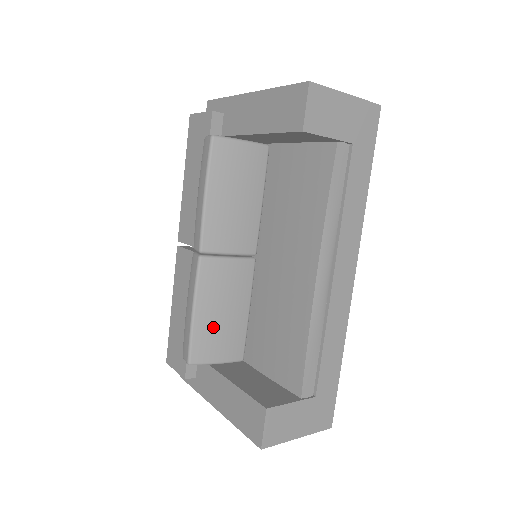
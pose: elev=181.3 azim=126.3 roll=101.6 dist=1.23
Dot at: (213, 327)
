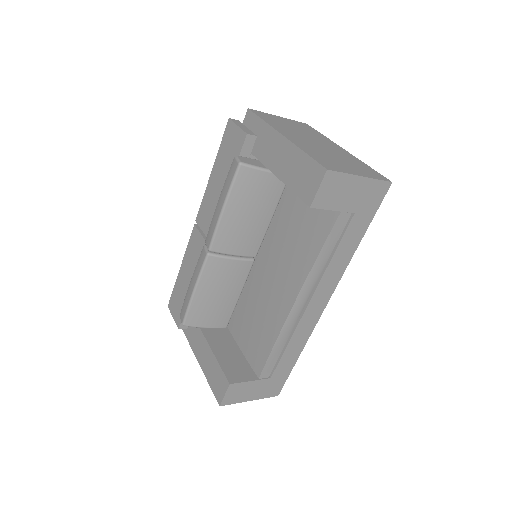
Dot at: (207, 304)
